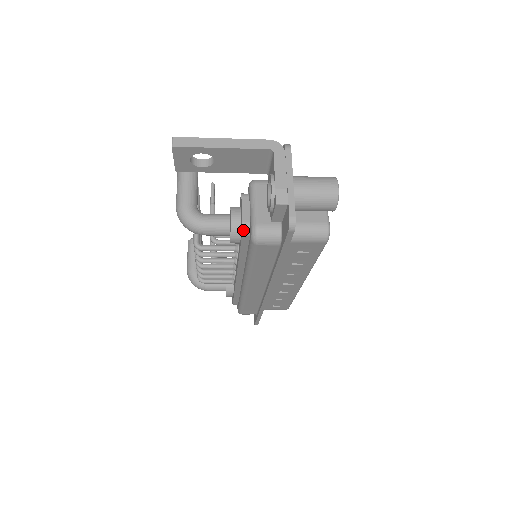
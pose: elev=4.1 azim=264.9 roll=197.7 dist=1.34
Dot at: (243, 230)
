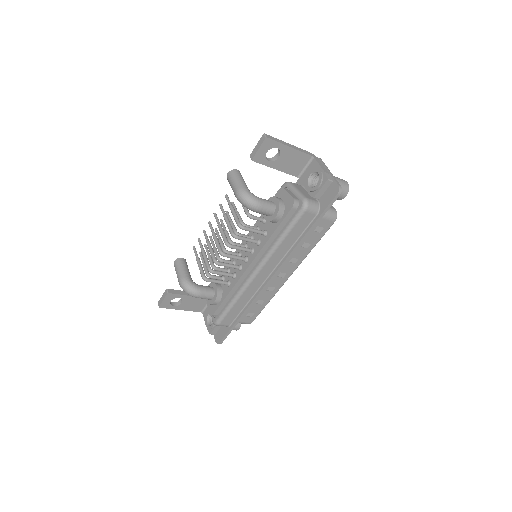
Dot at: (294, 203)
